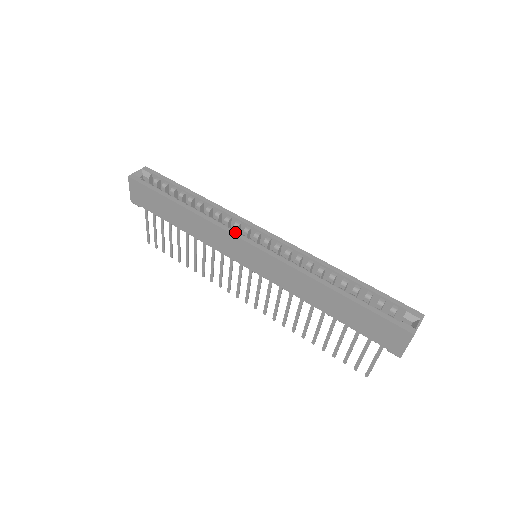
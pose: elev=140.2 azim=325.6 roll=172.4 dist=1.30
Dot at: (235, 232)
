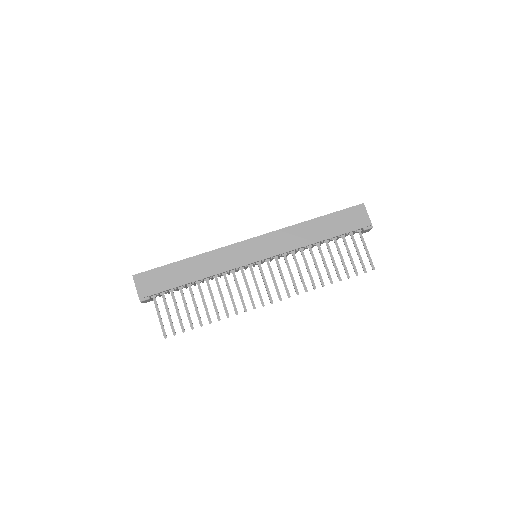
Dot at: (235, 244)
